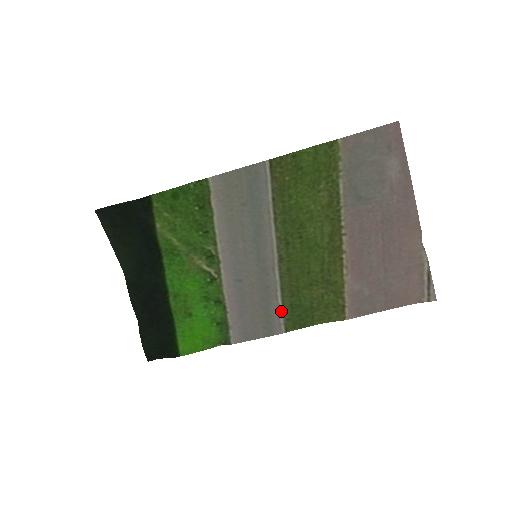
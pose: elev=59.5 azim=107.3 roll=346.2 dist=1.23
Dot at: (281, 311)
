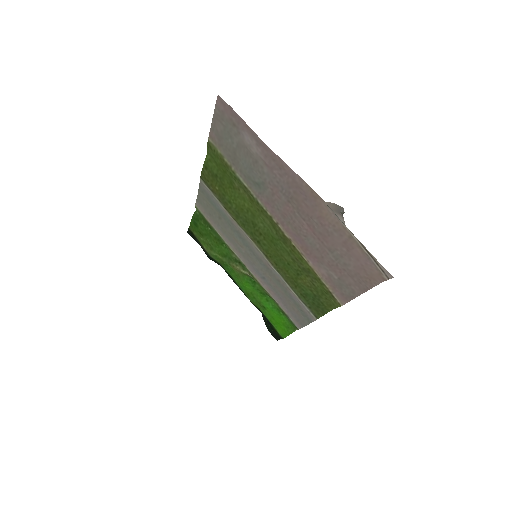
Dot at: (300, 300)
